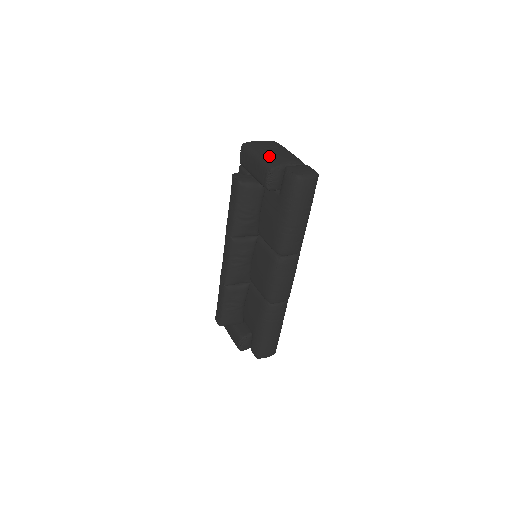
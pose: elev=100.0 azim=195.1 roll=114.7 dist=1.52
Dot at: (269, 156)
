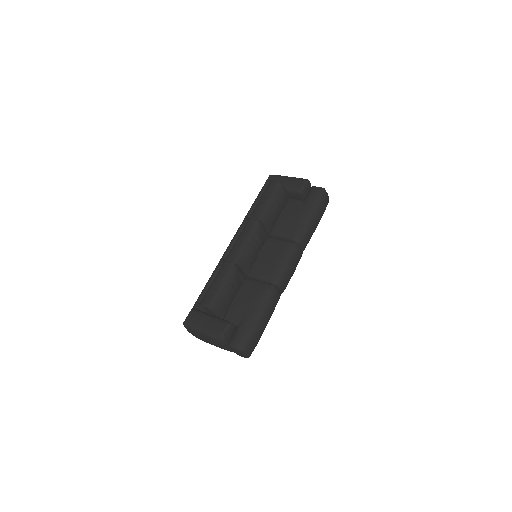
Dot at: occluded
